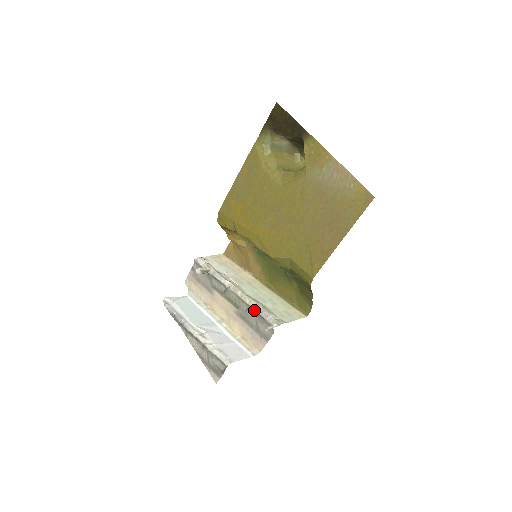
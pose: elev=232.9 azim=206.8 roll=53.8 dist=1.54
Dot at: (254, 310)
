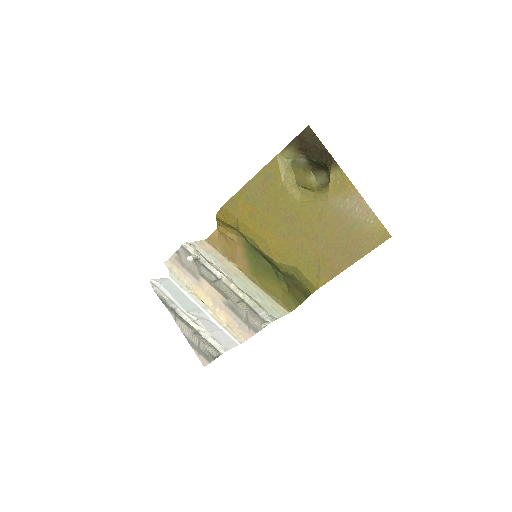
Dot at: (247, 304)
